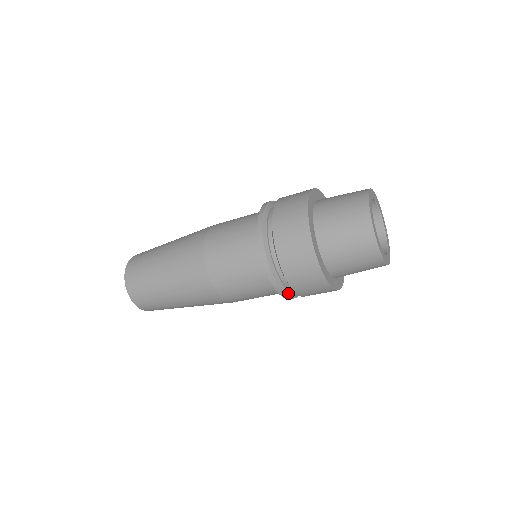
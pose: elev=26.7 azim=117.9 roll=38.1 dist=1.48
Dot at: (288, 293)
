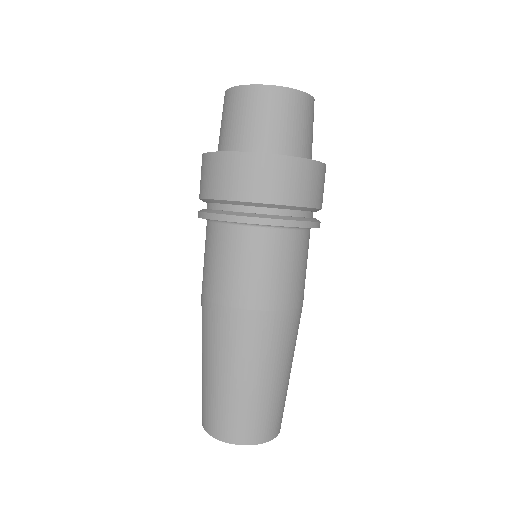
Dot at: (217, 212)
